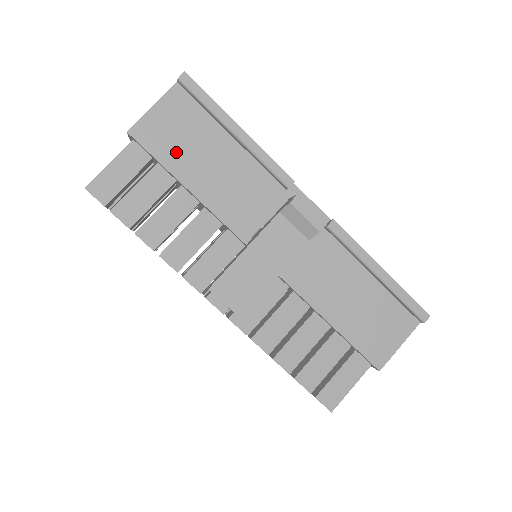
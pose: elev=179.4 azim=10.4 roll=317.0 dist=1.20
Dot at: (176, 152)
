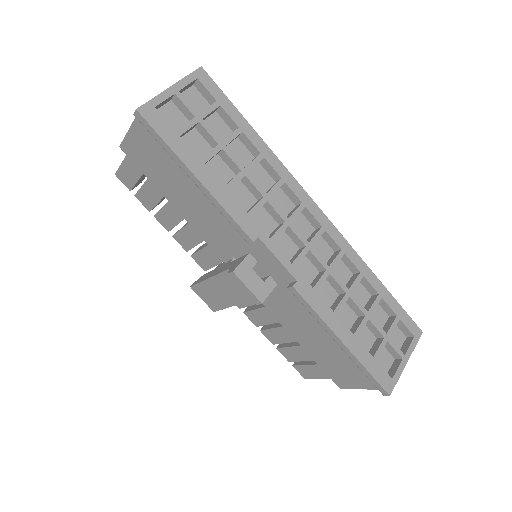
Dot at: (157, 175)
